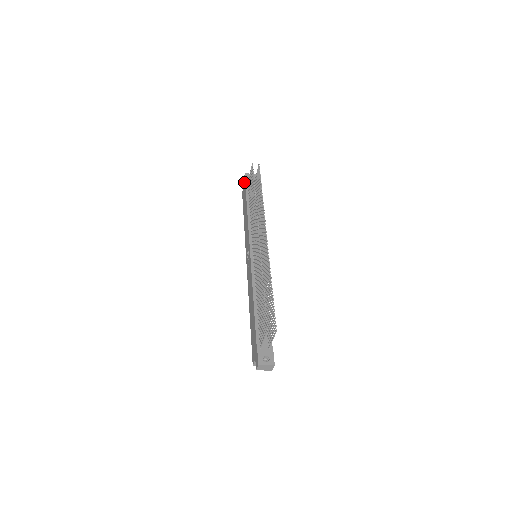
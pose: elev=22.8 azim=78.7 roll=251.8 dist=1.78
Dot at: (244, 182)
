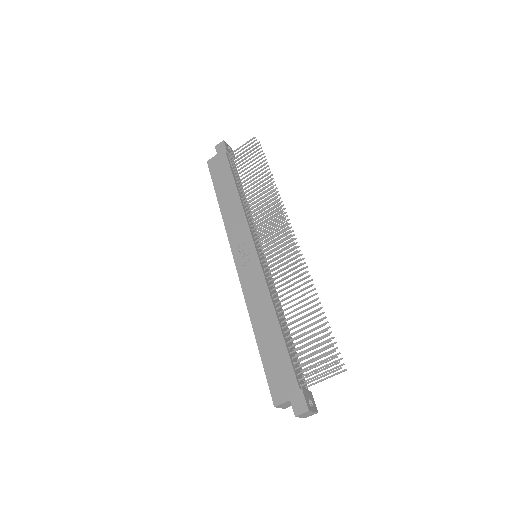
Dot at: (221, 151)
